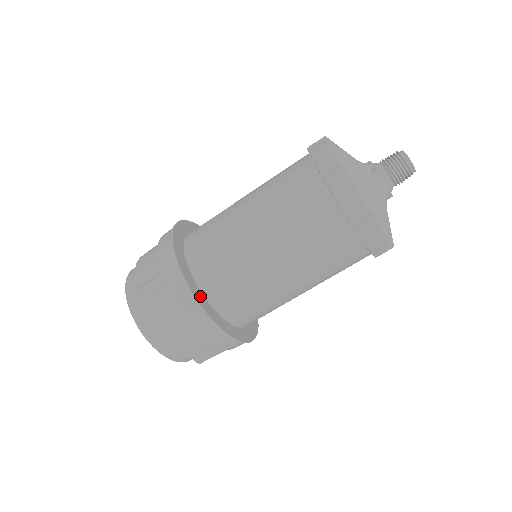
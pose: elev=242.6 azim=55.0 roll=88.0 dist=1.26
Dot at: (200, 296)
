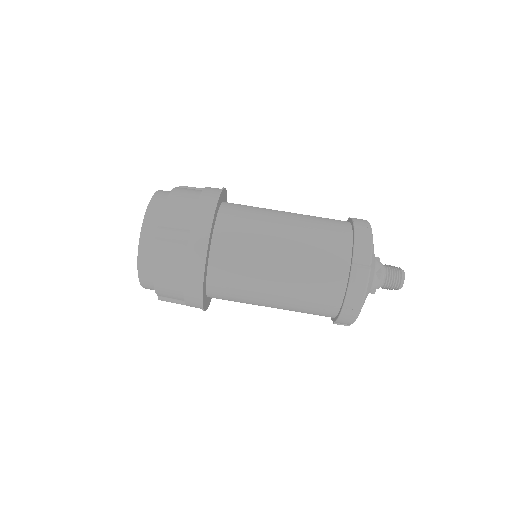
Dot at: (222, 198)
